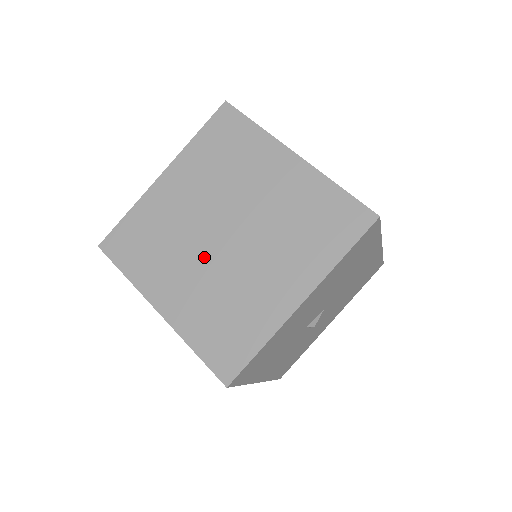
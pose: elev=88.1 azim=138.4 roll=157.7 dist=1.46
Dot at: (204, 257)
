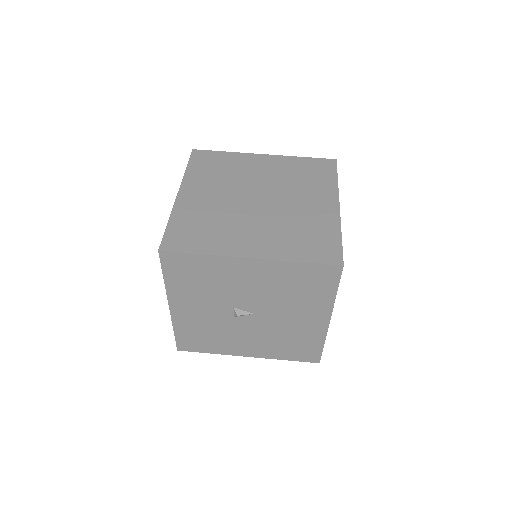
Dot at: (233, 197)
